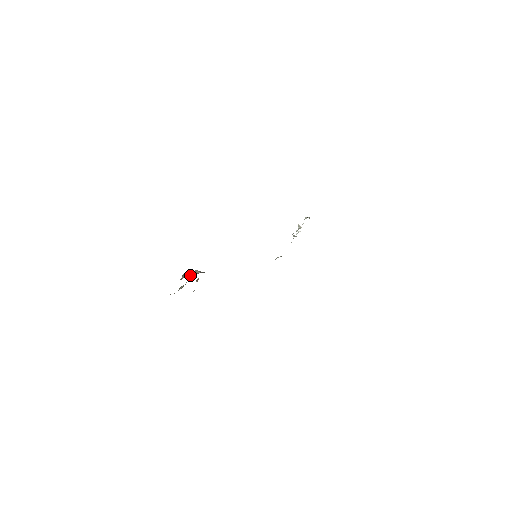
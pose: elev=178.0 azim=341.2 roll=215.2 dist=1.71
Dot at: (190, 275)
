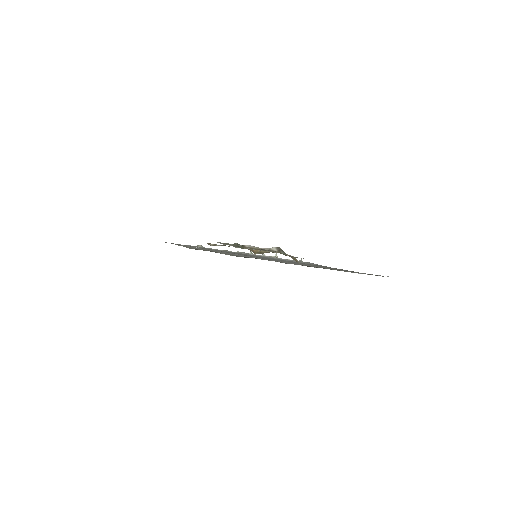
Dot at: occluded
